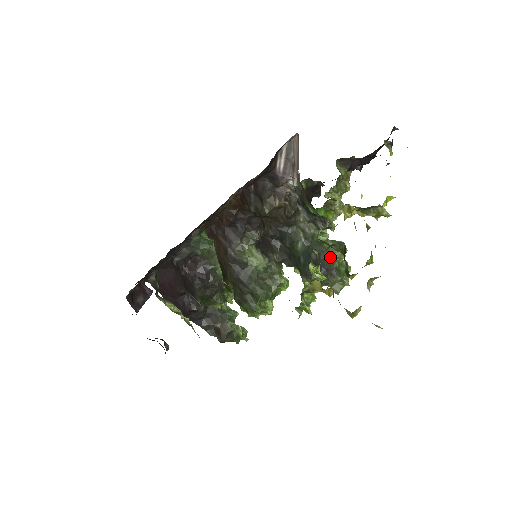
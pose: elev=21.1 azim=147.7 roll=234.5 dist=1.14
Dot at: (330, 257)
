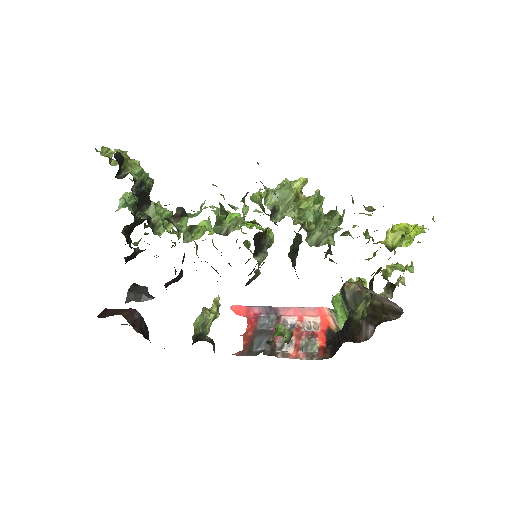
Dot at: occluded
